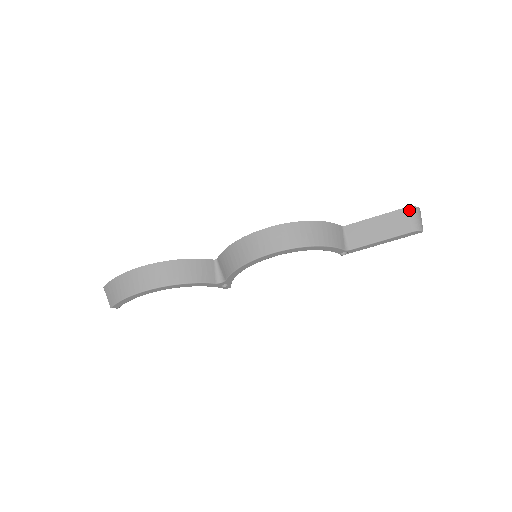
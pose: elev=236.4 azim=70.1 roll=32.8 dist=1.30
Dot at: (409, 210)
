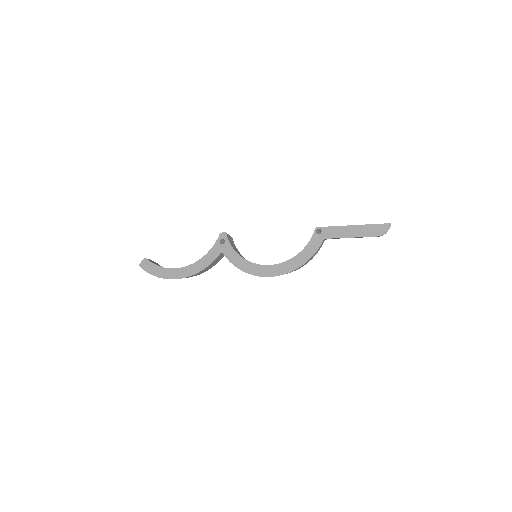
Dot at: occluded
